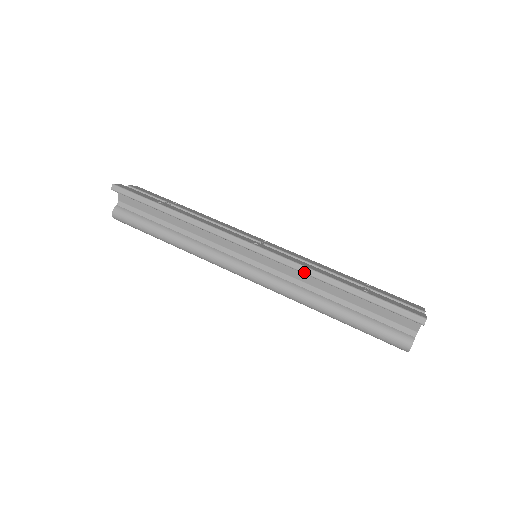
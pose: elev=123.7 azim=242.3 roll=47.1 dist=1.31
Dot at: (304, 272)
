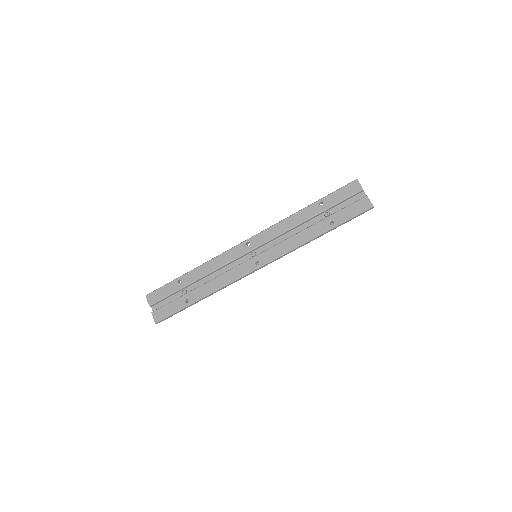
Dot at: occluded
